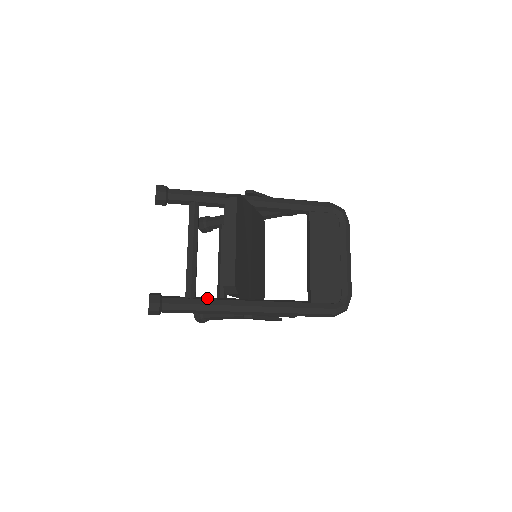
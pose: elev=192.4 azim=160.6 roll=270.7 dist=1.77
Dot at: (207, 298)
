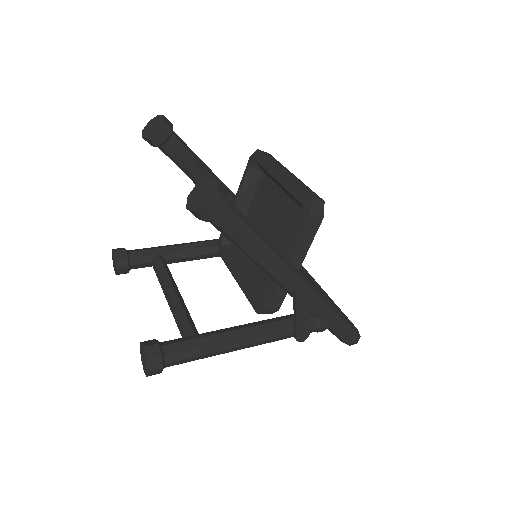
Dot at: occluded
